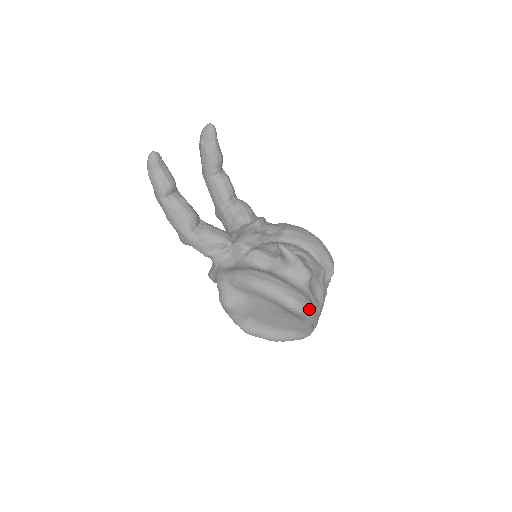
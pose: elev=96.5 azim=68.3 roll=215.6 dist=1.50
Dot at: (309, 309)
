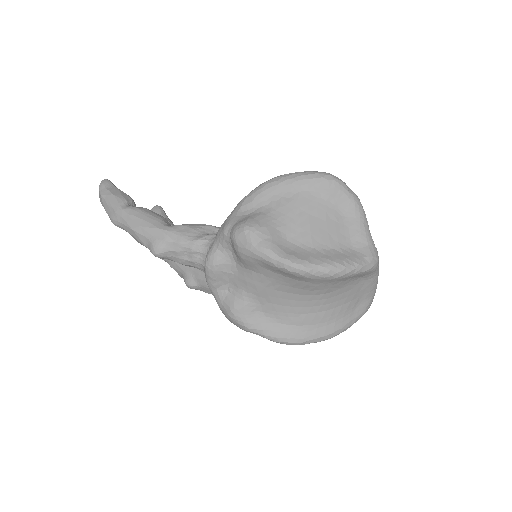
Dot at: (348, 187)
